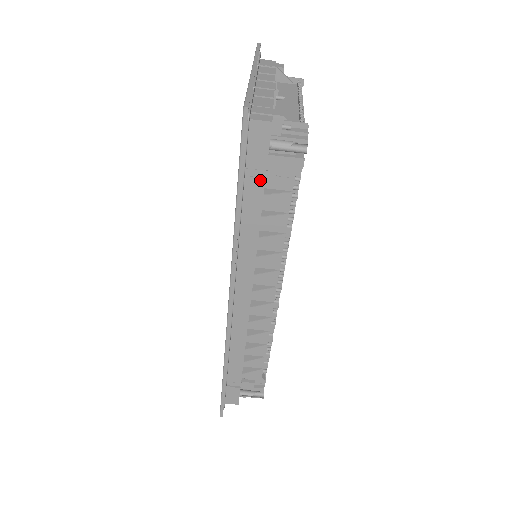
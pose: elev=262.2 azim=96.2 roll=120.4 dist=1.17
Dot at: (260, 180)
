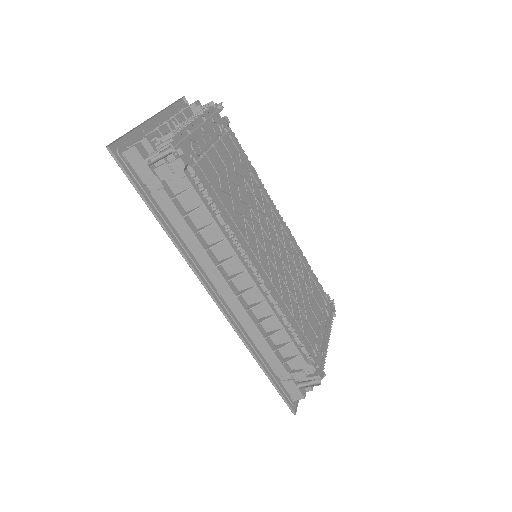
Dot at: (161, 190)
